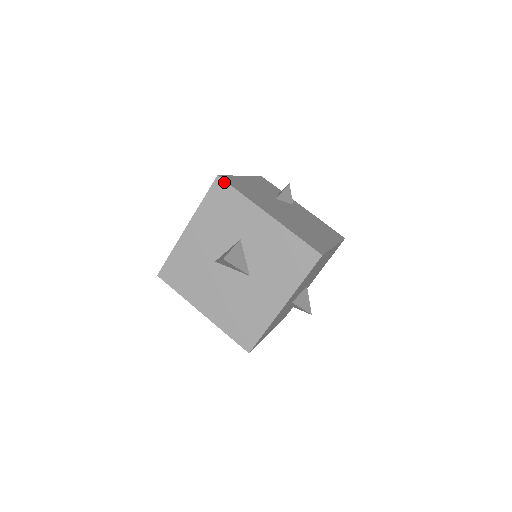
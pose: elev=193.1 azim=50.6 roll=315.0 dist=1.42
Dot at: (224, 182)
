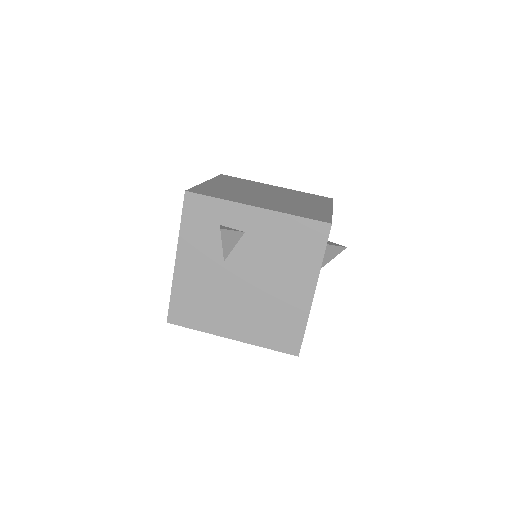
Dot at: (177, 324)
